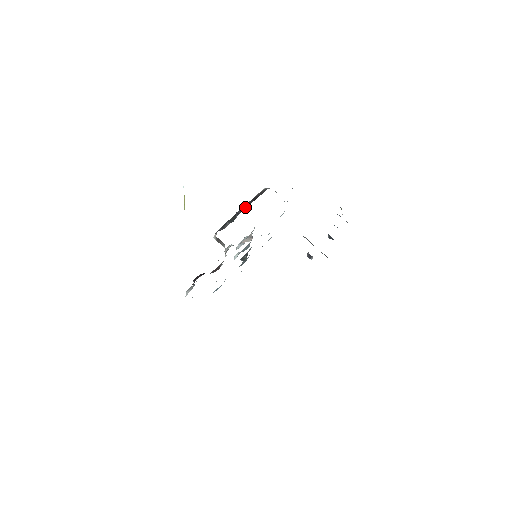
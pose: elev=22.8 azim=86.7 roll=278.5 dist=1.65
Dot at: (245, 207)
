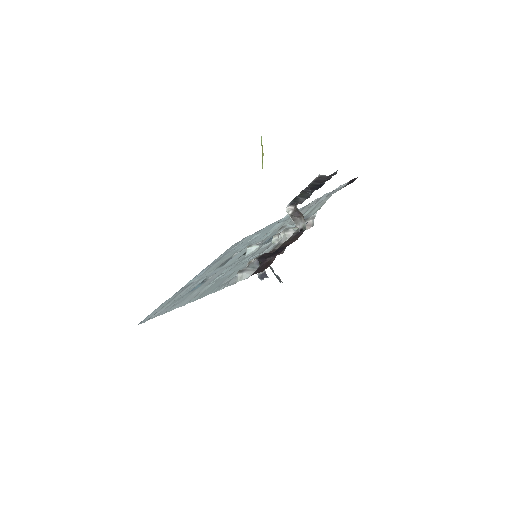
Dot at: (313, 187)
